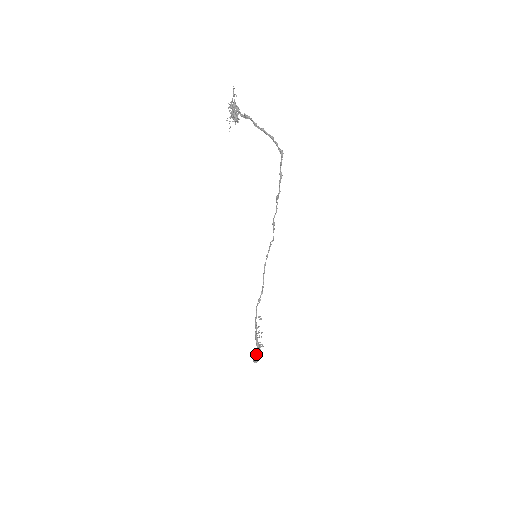
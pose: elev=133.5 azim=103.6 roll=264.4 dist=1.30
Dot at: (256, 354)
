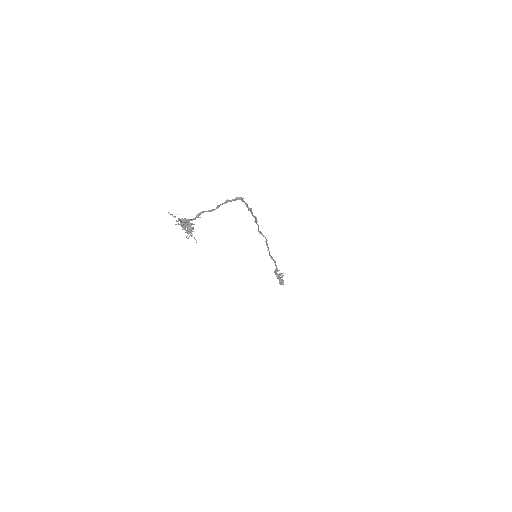
Dot at: (280, 281)
